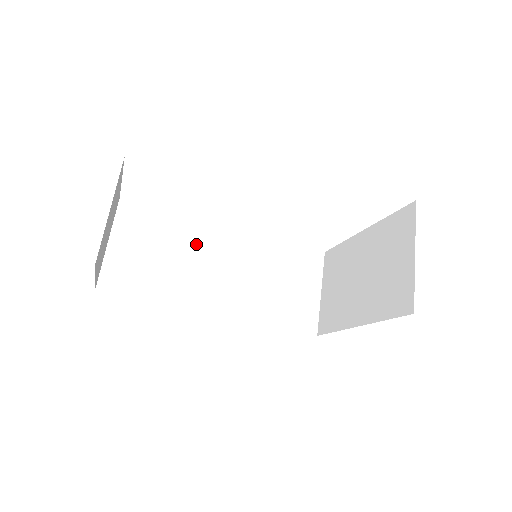
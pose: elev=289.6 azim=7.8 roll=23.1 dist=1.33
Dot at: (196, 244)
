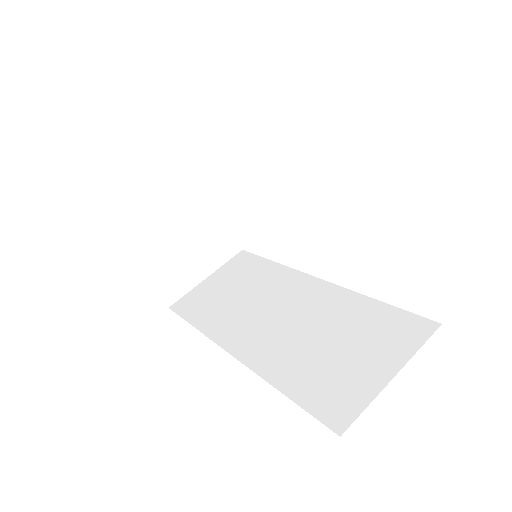
Dot at: (271, 288)
